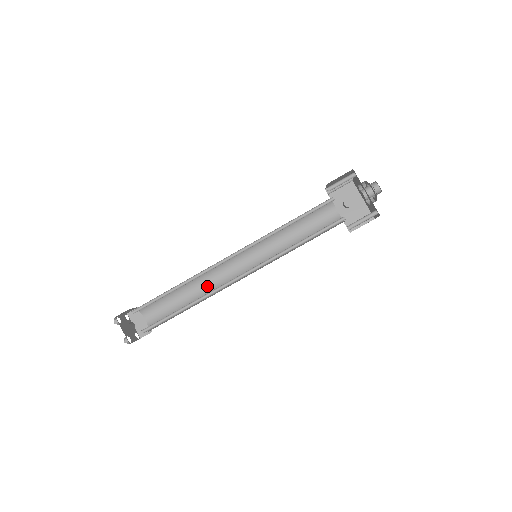
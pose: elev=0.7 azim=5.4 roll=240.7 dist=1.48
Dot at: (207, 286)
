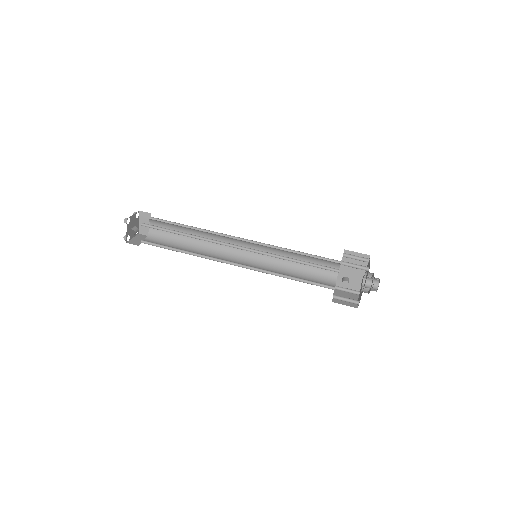
Dot at: occluded
